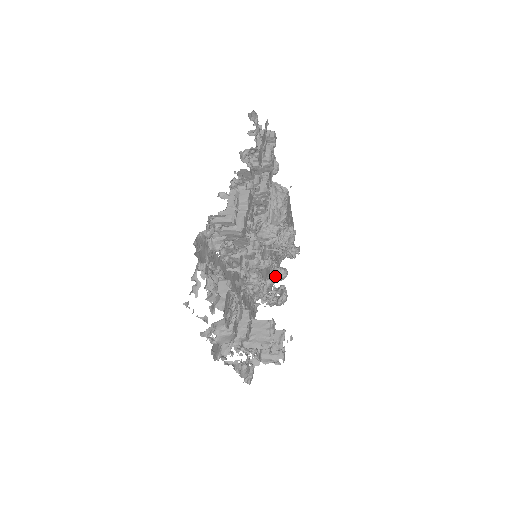
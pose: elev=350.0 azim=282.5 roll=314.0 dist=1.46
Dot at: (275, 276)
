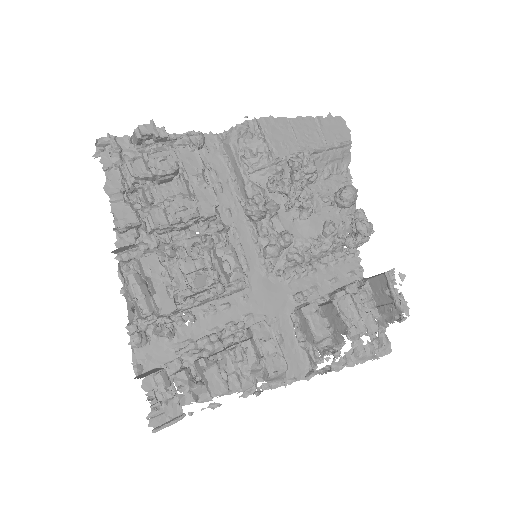
Dot at: (340, 208)
